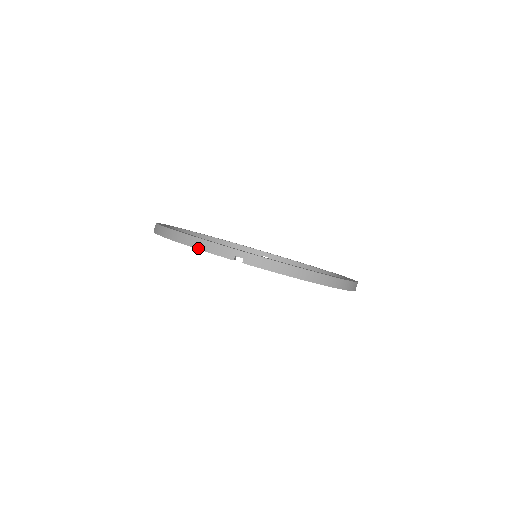
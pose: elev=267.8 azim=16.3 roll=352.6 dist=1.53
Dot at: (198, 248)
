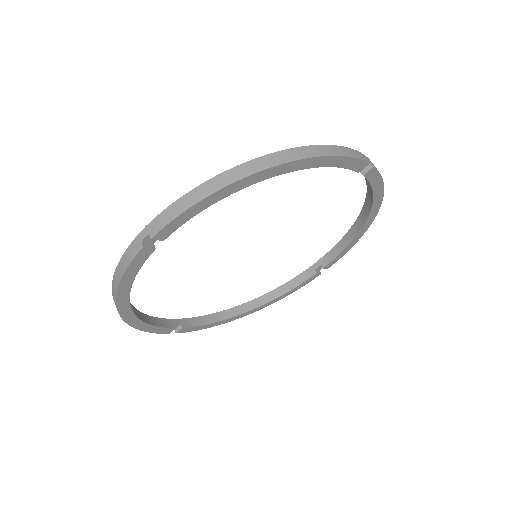
Dot at: (340, 154)
